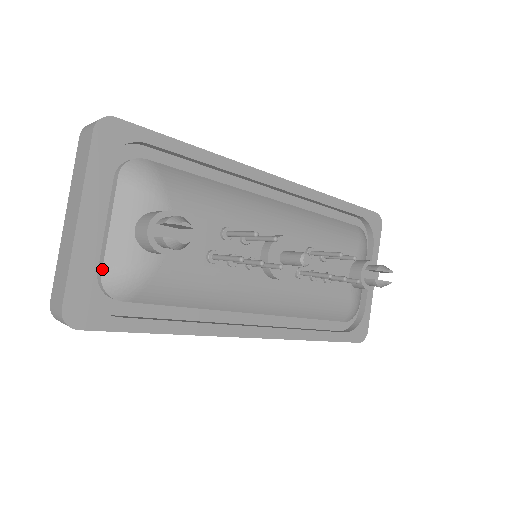
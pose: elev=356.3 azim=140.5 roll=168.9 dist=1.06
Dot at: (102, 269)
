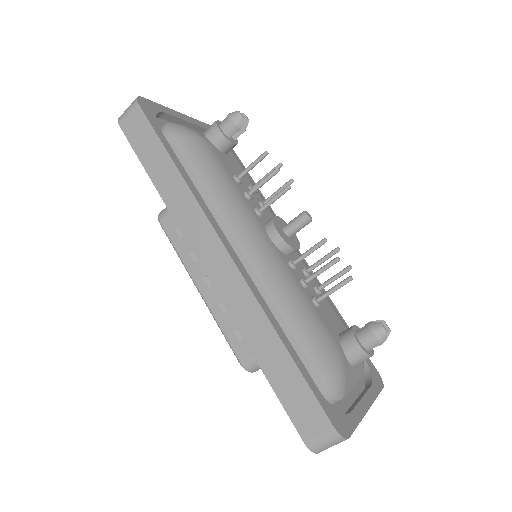
Dot at: occluded
